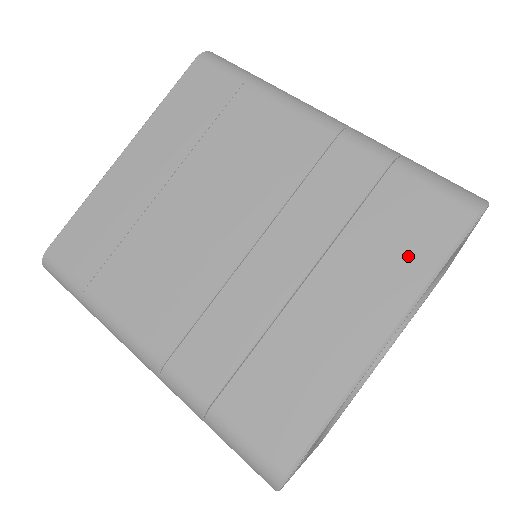
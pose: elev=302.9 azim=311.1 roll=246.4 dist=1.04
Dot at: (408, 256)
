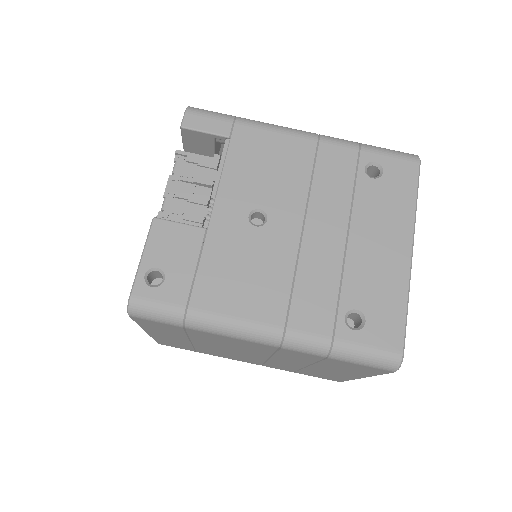
Dot at: (360, 372)
